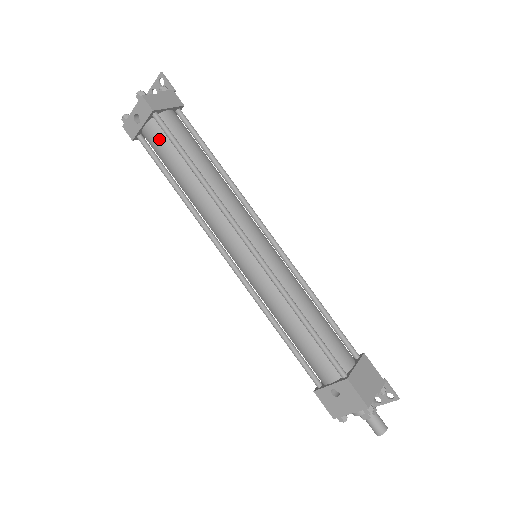
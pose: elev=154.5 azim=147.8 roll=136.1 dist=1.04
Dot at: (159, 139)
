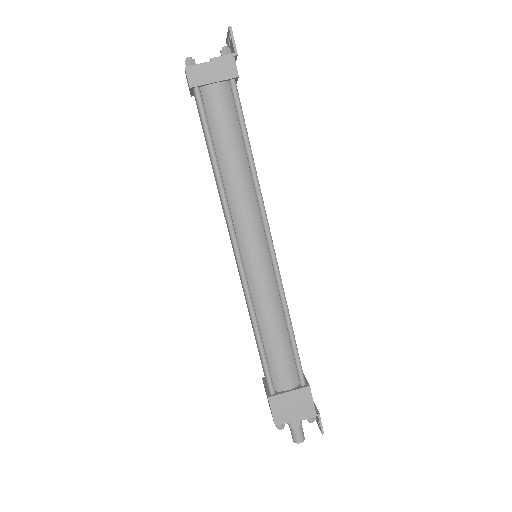
Dot at: (199, 113)
